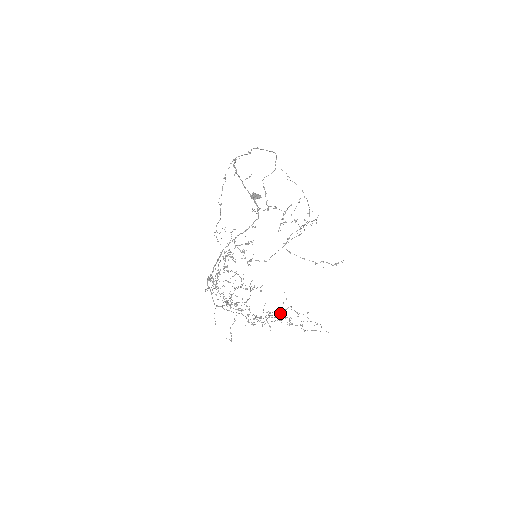
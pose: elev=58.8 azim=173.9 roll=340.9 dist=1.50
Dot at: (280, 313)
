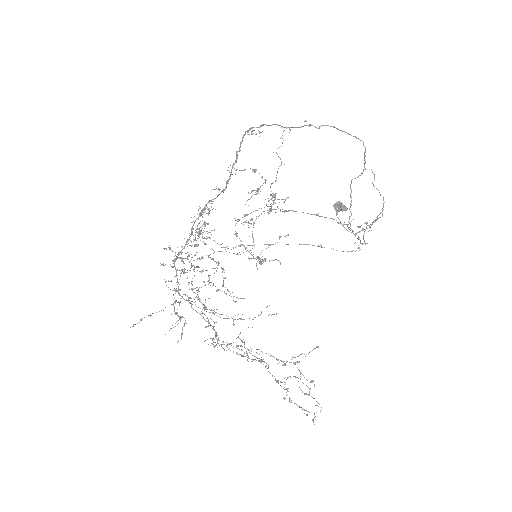
Dot at: occluded
